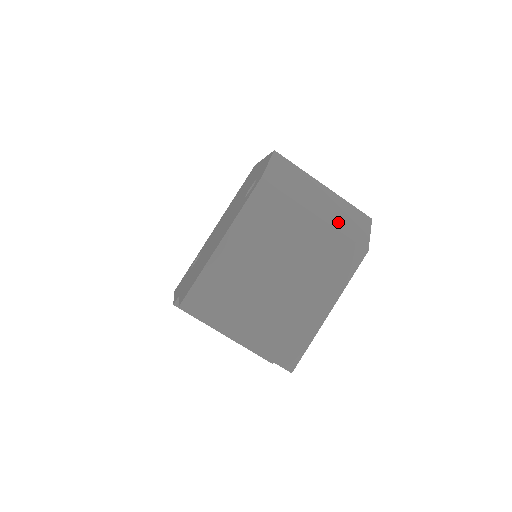
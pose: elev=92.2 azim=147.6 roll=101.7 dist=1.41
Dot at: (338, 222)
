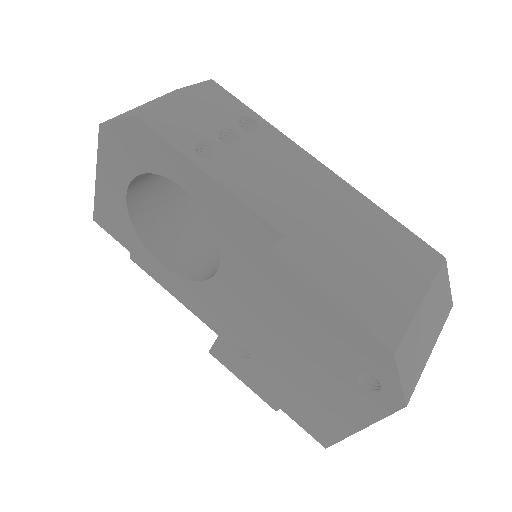
Dot at: (439, 322)
